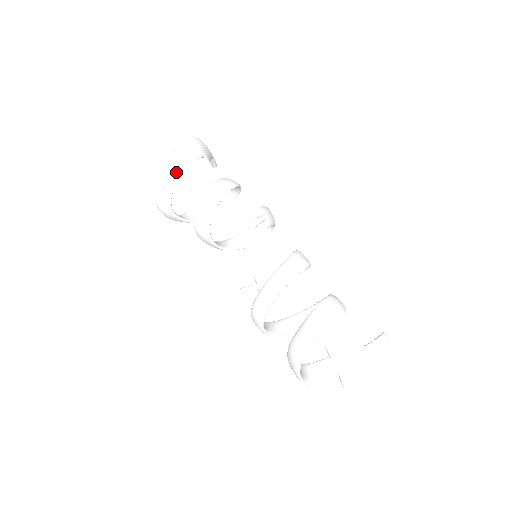
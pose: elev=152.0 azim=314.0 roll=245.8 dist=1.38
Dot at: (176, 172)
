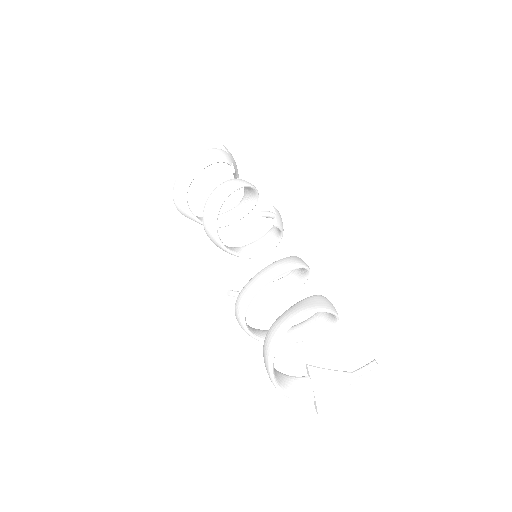
Dot at: (202, 163)
